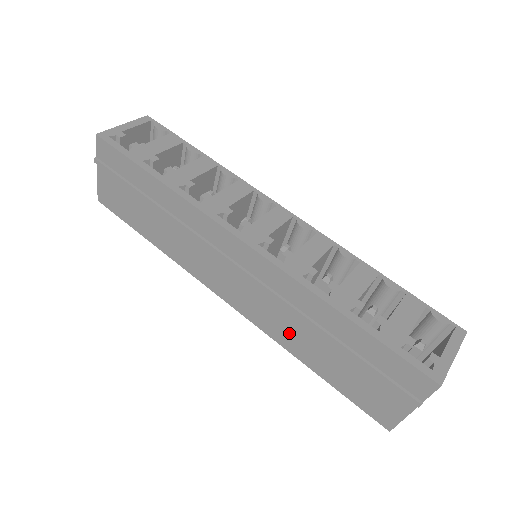
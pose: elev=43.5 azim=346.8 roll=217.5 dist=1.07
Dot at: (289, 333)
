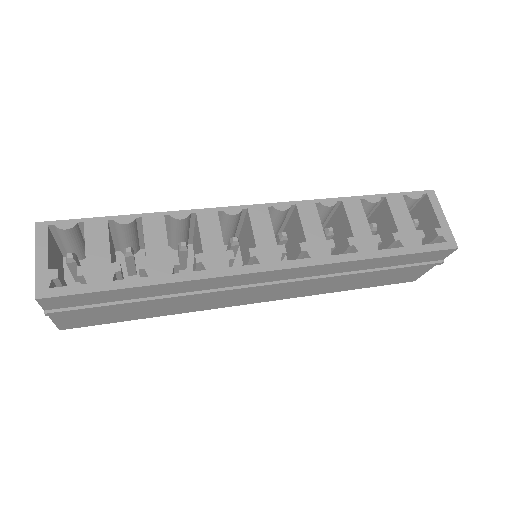
Dot at: (325, 287)
